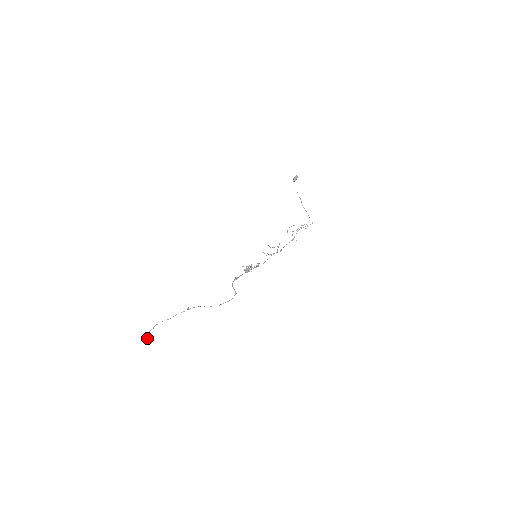
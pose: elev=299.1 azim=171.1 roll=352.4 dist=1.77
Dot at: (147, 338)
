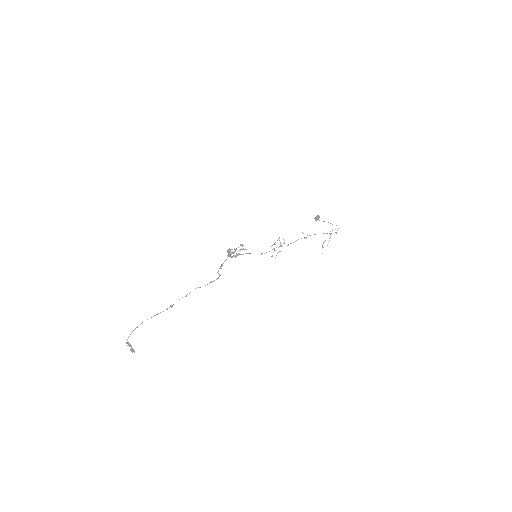
Dot at: (128, 345)
